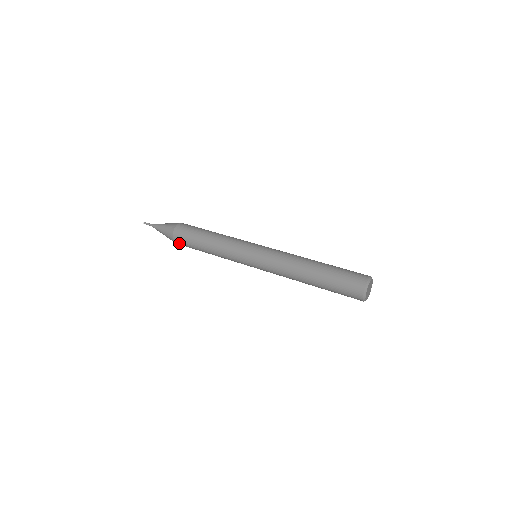
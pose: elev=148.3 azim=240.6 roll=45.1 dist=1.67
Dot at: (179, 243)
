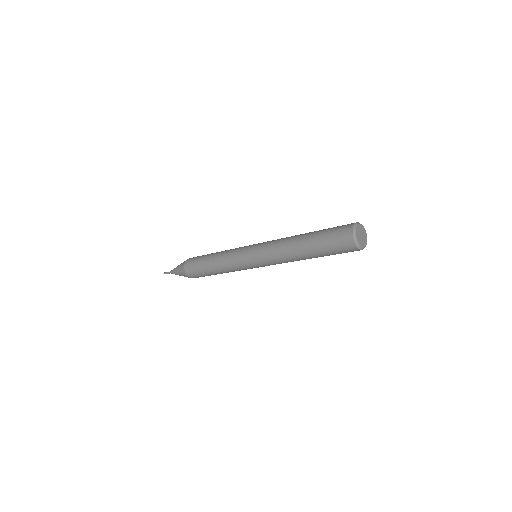
Dot at: (189, 269)
